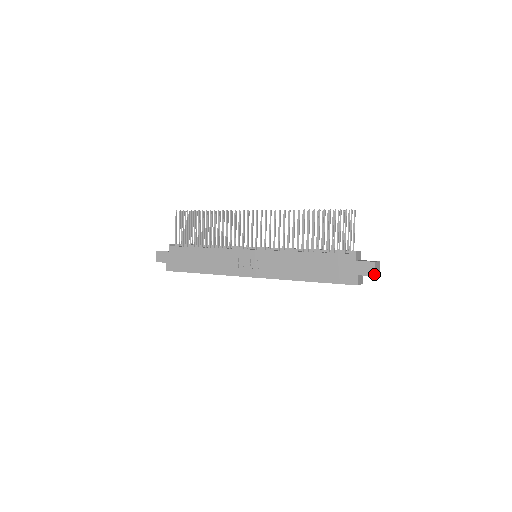
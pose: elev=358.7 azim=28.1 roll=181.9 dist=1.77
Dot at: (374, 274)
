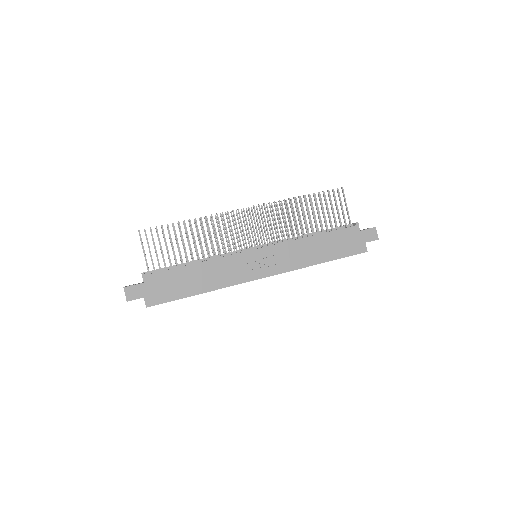
Dot at: (378, 238)
